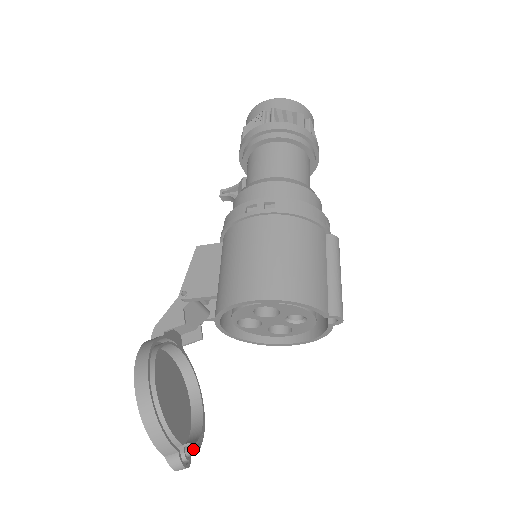
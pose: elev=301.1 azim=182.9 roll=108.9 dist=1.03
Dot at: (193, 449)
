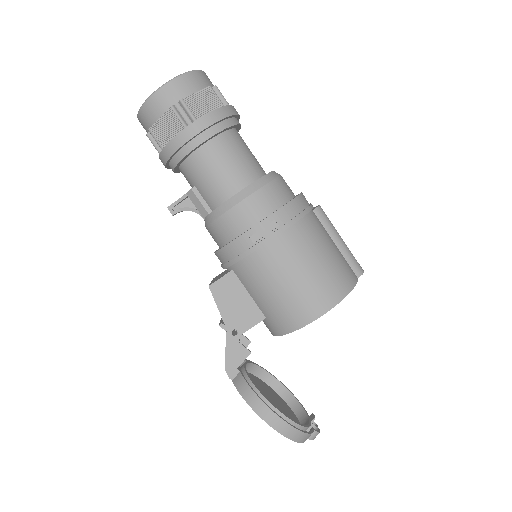
Dot at: (301, 412)
